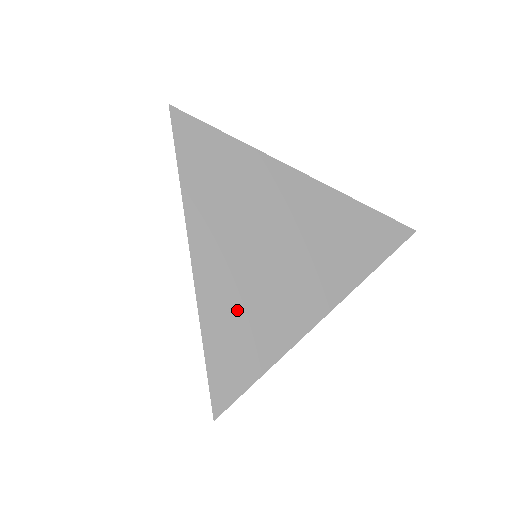
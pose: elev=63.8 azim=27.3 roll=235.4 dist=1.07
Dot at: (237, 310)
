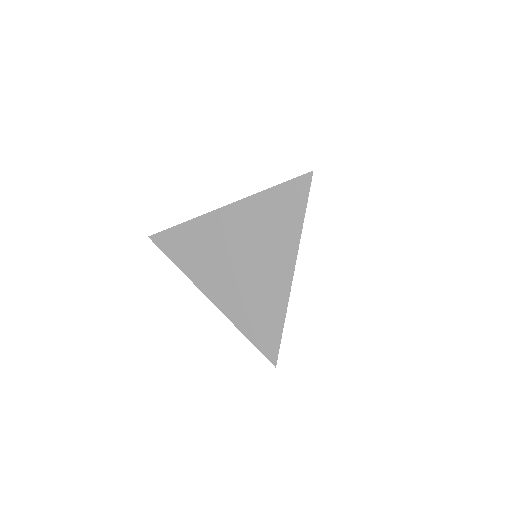
Dot at: (247, 307)
